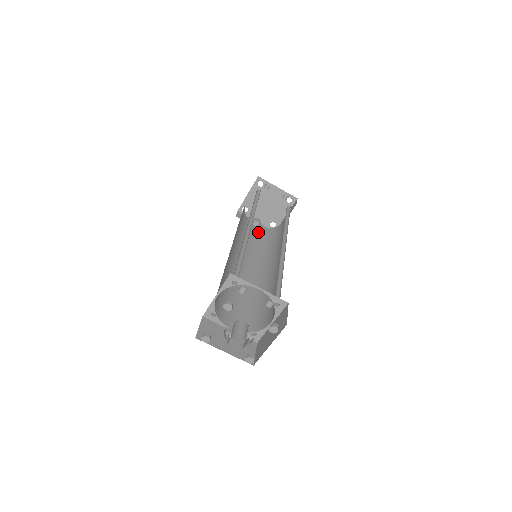
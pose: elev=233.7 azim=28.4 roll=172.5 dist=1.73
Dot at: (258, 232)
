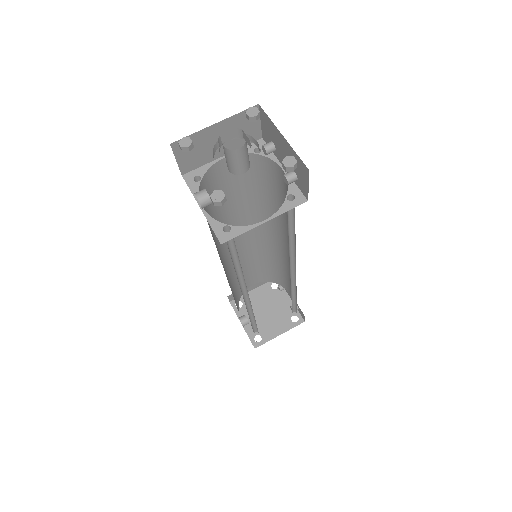
Dot at: occluded
